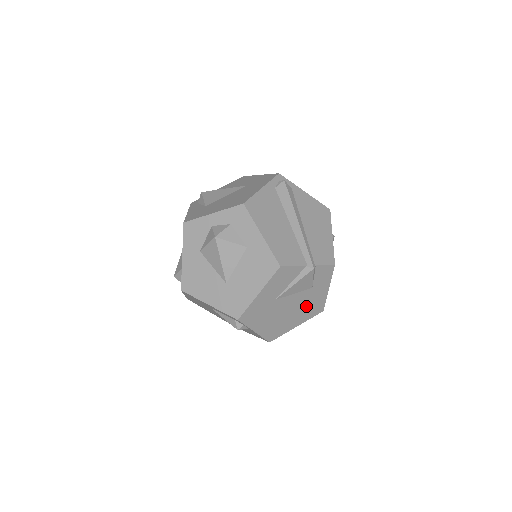
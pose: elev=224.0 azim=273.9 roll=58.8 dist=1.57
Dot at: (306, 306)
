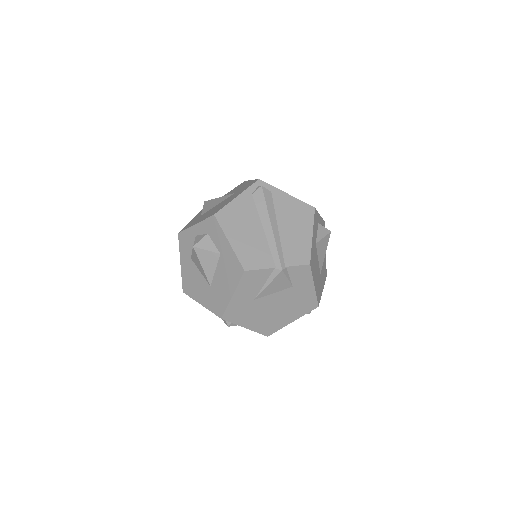
Dot at: (294, 303)
